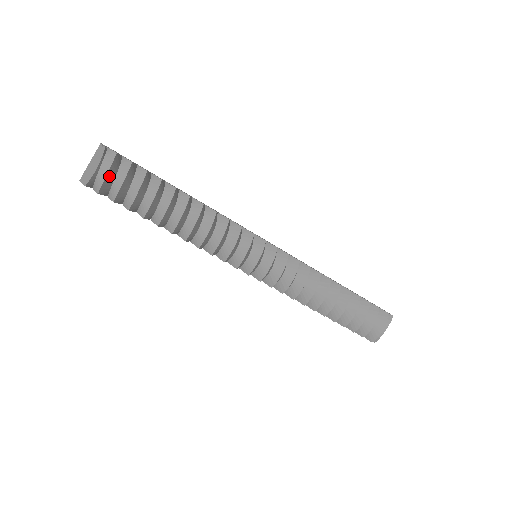
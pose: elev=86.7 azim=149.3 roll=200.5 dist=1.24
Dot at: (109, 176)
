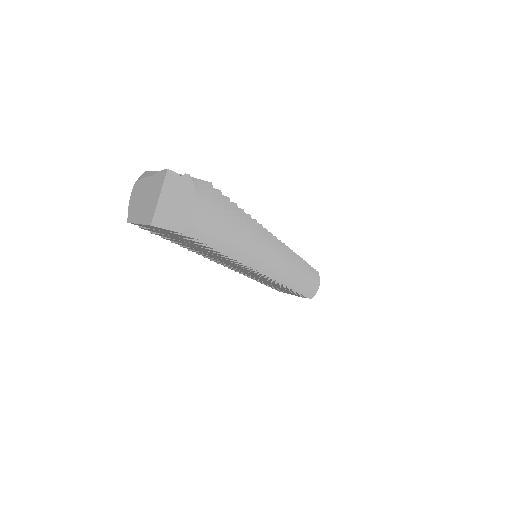
Dot at: (208, 214)
